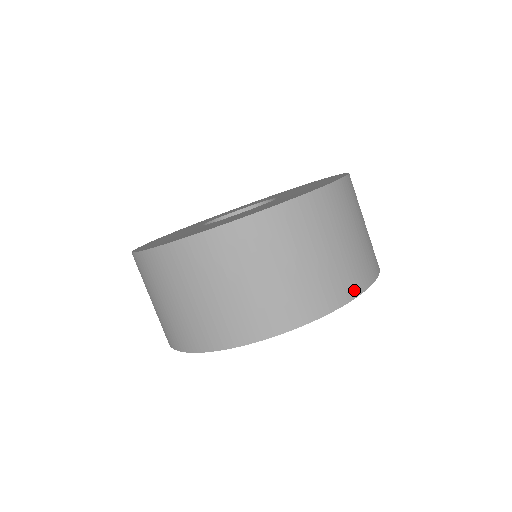
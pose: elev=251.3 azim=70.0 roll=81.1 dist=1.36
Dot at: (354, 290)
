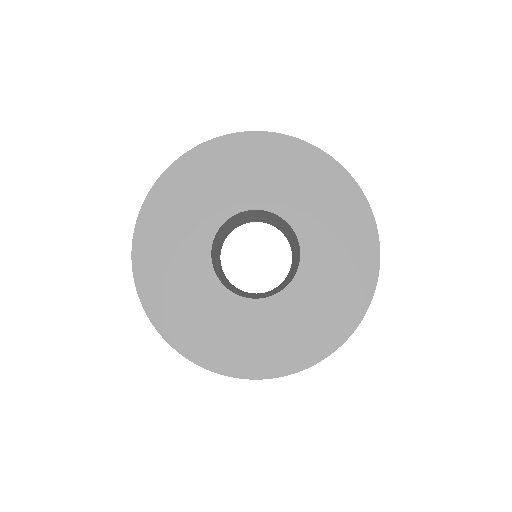
Dot at: occluded
